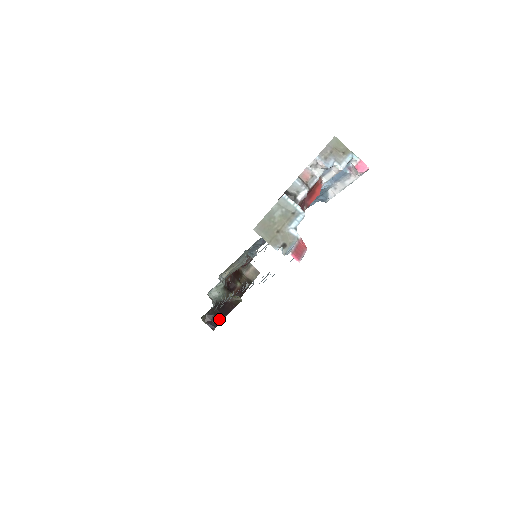
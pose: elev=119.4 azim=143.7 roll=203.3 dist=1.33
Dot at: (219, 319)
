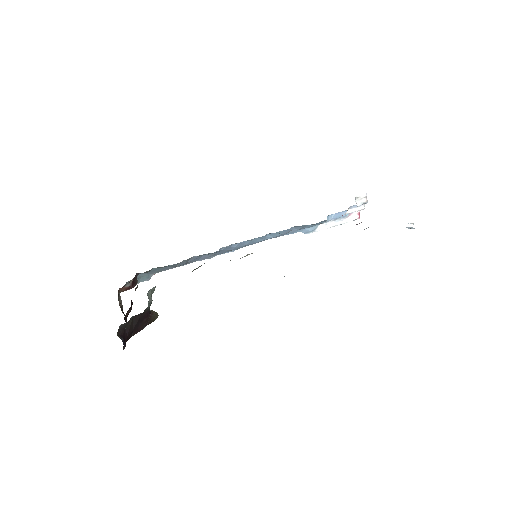
Dot at: (127, 337)
